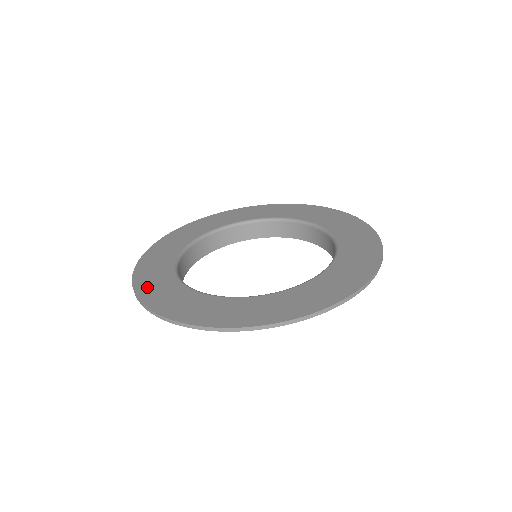
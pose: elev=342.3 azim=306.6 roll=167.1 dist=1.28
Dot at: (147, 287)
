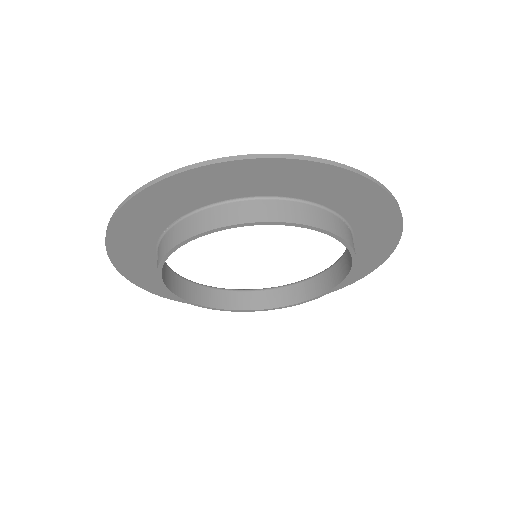
Dot at: (184, 181)
